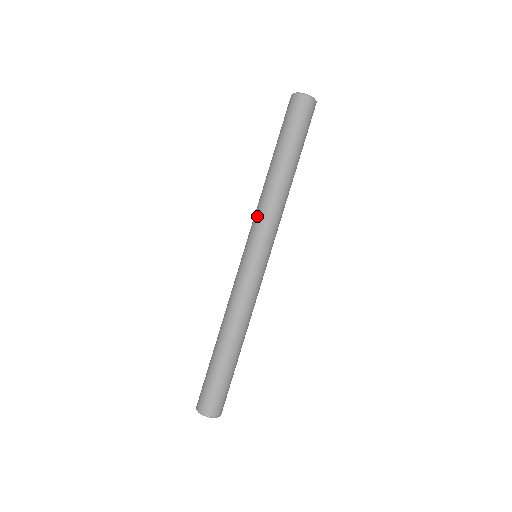
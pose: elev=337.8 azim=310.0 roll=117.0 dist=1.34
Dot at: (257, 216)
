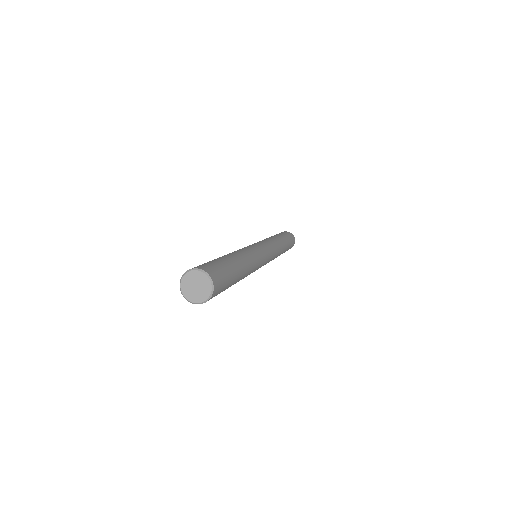
Dot at: occluded
